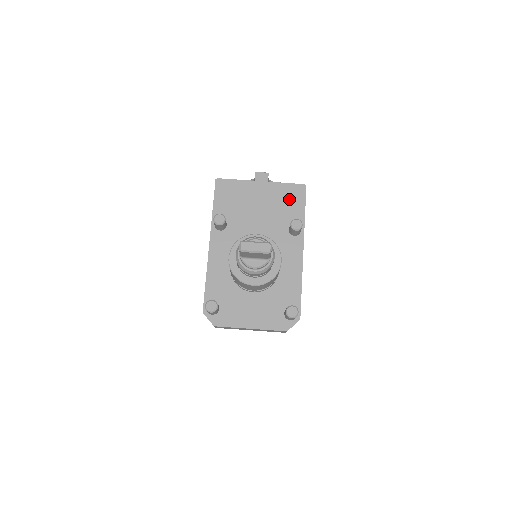
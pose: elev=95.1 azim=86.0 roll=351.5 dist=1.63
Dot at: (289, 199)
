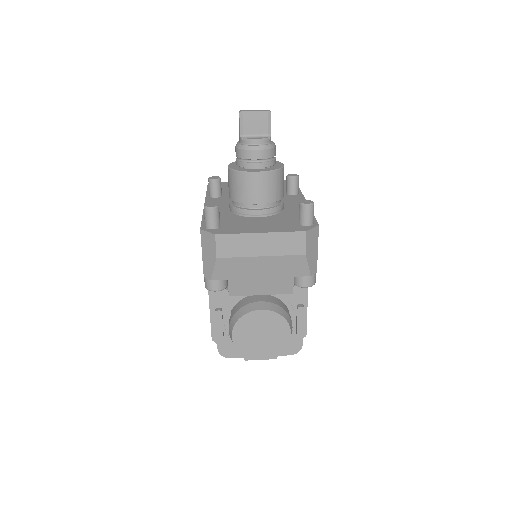
Dot at: occluded
